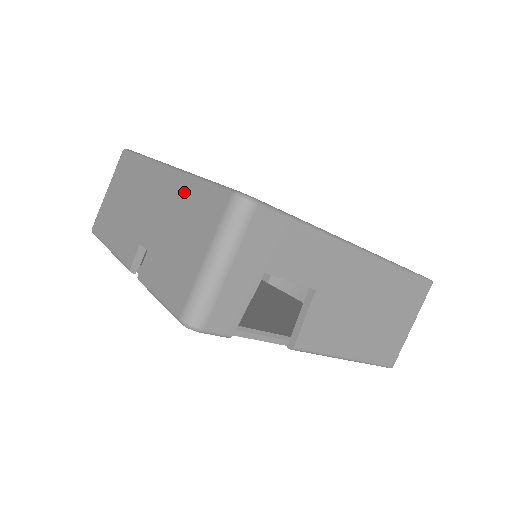
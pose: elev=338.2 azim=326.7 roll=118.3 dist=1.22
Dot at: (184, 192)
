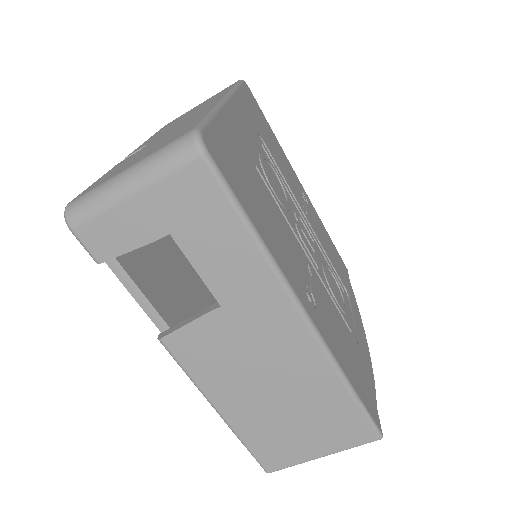
Dot at: (197, 117)
